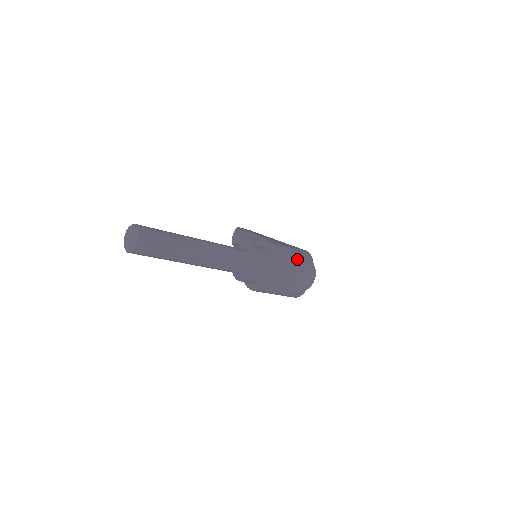
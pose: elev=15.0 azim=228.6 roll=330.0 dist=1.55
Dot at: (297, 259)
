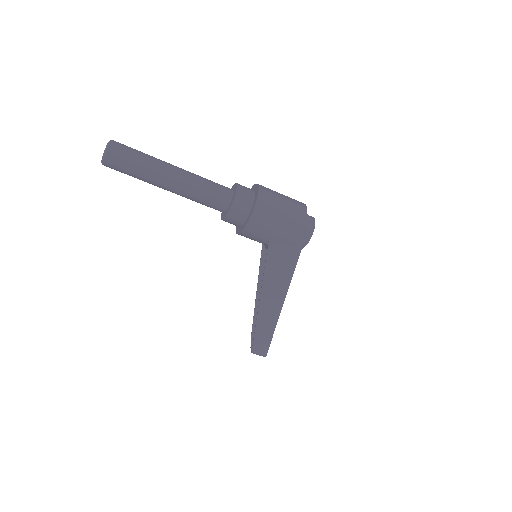
Dot at: occluded
